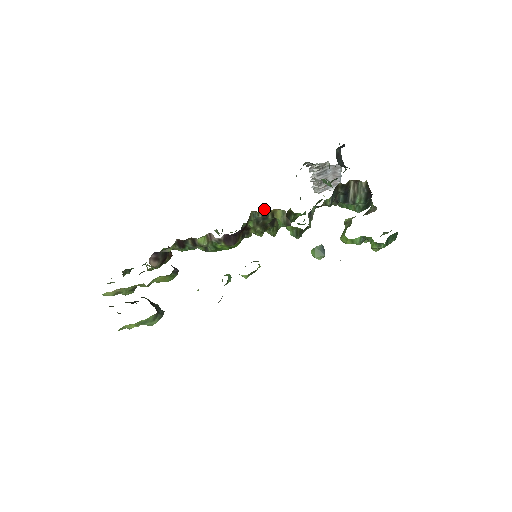
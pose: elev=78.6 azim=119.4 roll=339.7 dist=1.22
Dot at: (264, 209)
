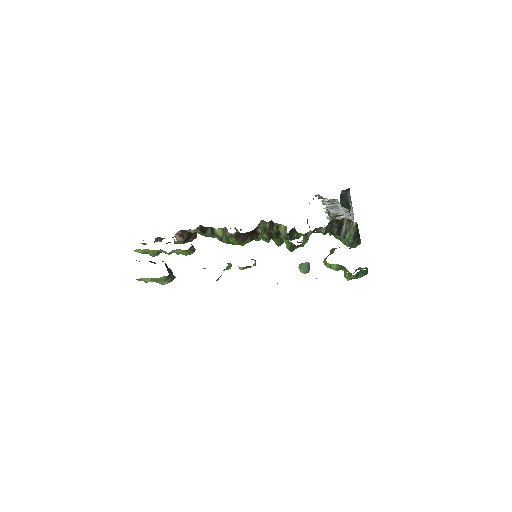
Dot at: (272, 221)
